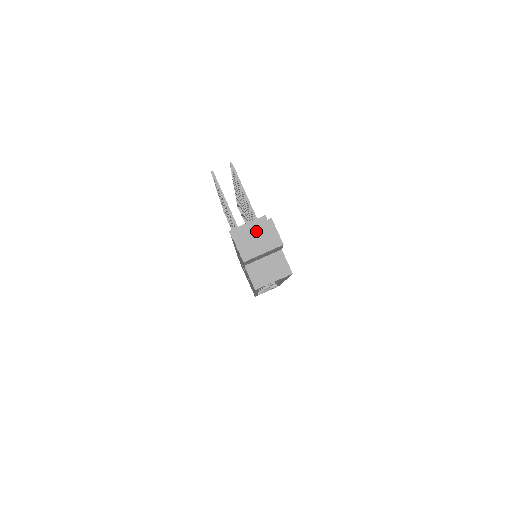
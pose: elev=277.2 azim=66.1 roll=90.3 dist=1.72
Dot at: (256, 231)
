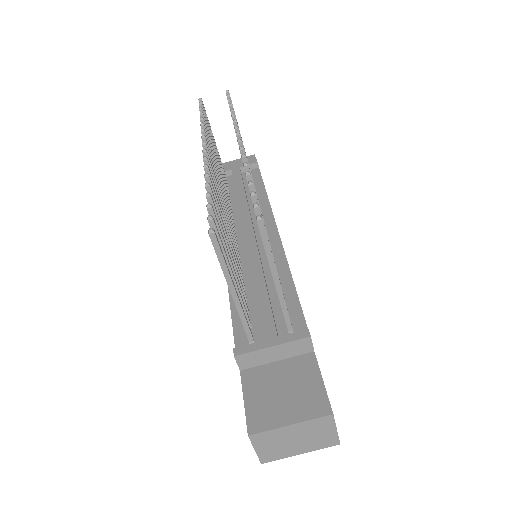
Dot at: (297, 430)
